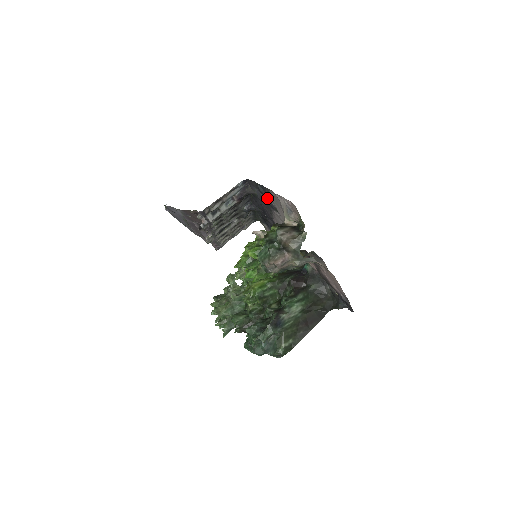
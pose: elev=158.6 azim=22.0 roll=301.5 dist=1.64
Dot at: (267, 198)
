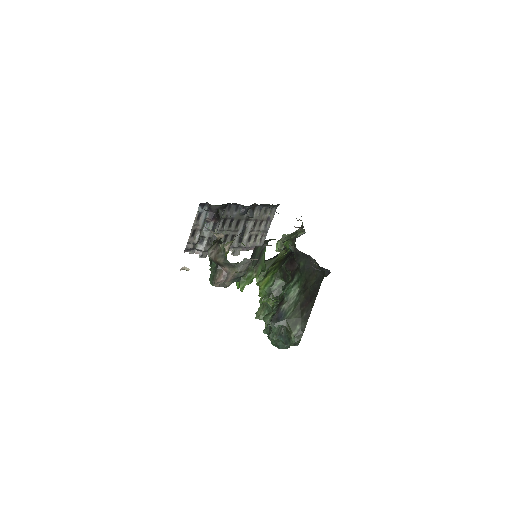
Dot at: occluded
